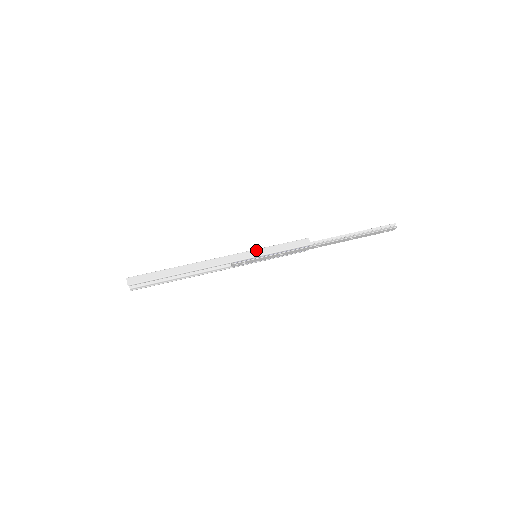
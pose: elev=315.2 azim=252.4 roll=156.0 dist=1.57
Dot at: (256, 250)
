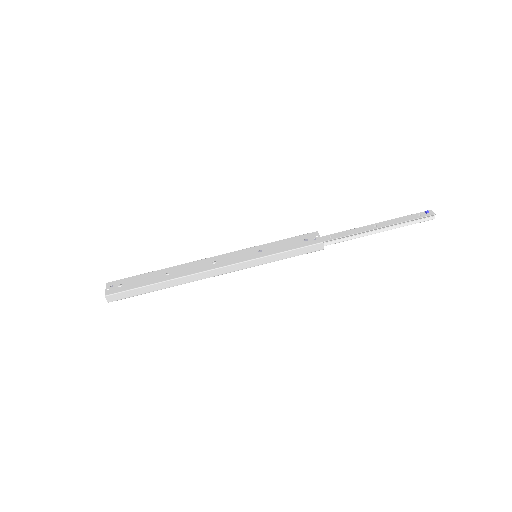
Dot at: (257, 260)
